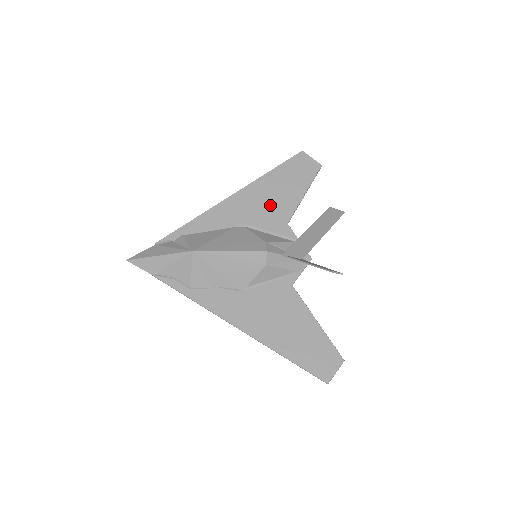
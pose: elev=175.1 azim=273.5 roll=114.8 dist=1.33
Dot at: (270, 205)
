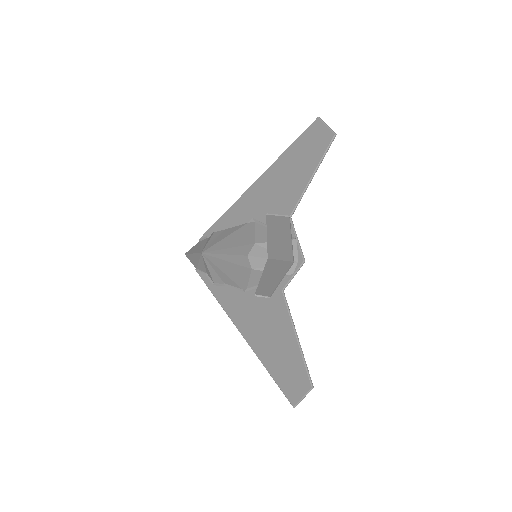
Dot at: (277, 195)
